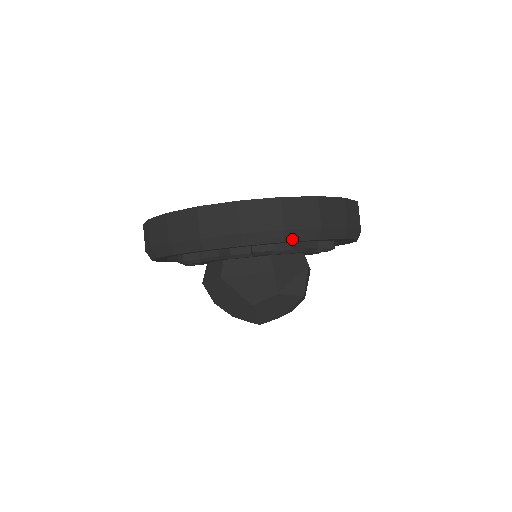
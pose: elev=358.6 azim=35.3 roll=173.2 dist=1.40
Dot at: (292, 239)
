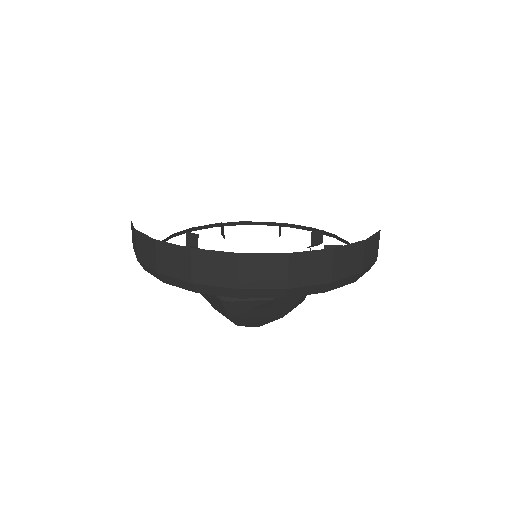
Dot at: occluded
